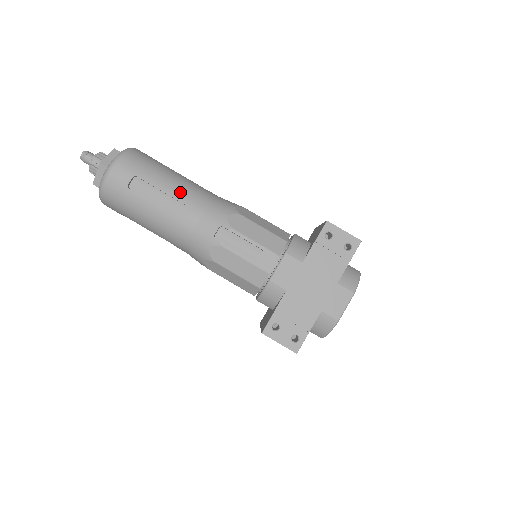
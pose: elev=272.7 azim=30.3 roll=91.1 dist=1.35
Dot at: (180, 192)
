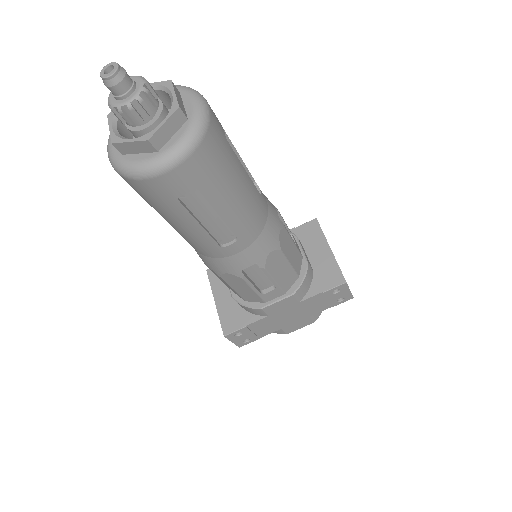
Dot at: (239, 218)
